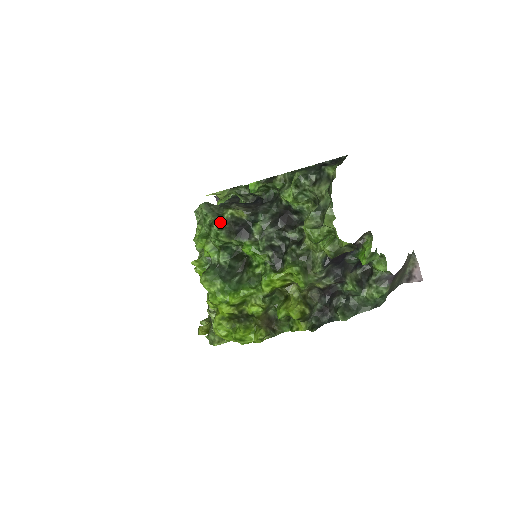
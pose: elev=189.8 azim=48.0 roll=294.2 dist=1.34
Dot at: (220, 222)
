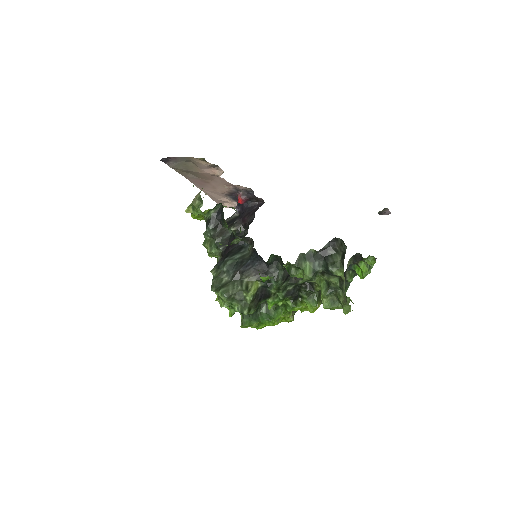
Dot at: (247, 308)
